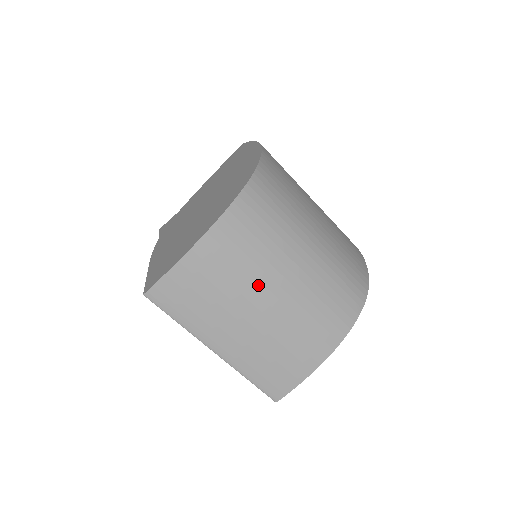
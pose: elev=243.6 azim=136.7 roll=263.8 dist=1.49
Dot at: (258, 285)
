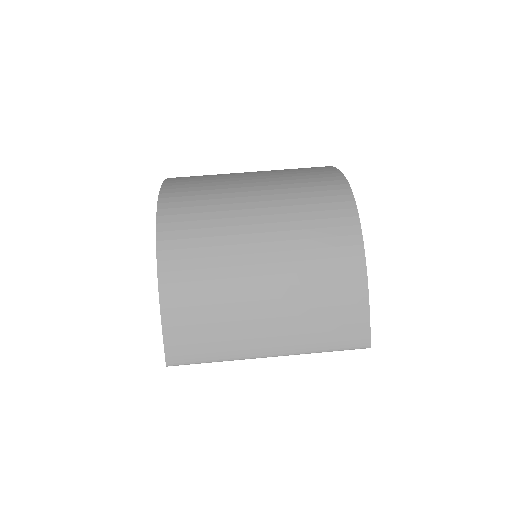
Dot at: (240, 270)
